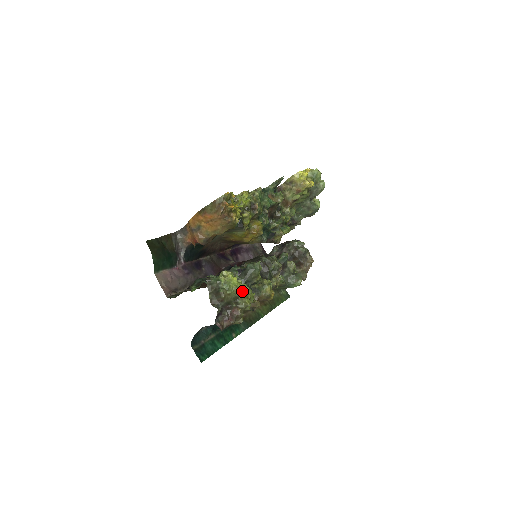
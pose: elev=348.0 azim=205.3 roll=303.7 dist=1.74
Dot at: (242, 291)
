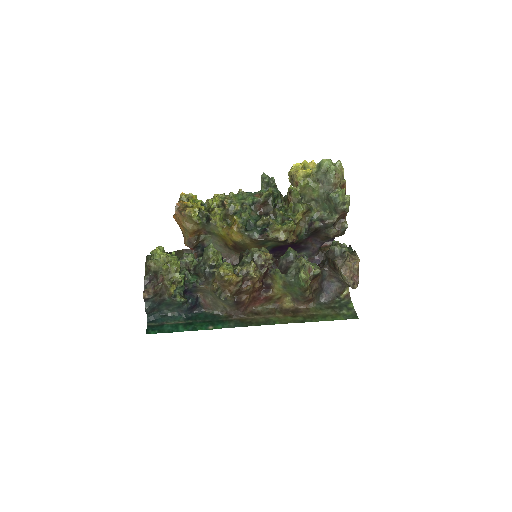
Dot at: (167, 260)
